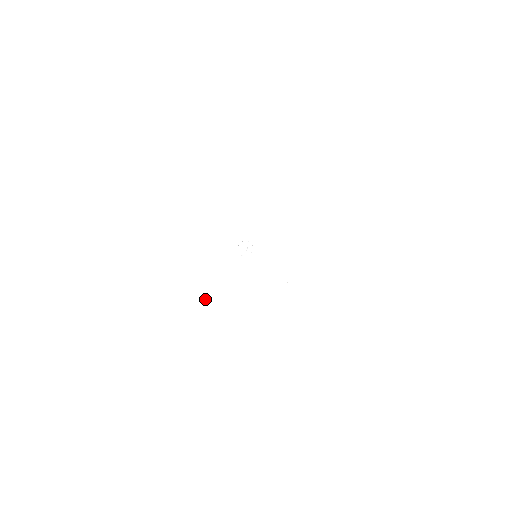
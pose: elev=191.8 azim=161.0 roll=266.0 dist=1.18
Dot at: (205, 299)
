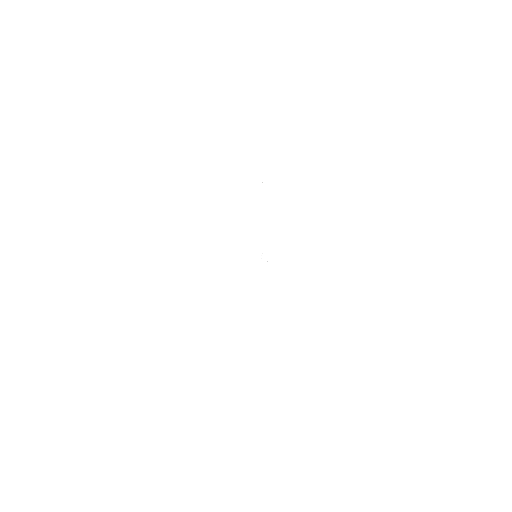
Dot at: (249, 299)
